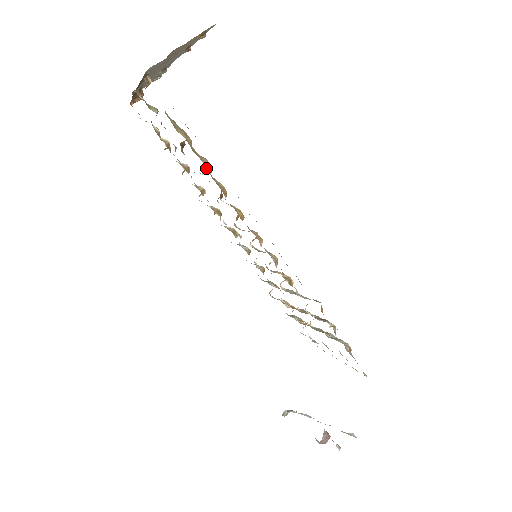
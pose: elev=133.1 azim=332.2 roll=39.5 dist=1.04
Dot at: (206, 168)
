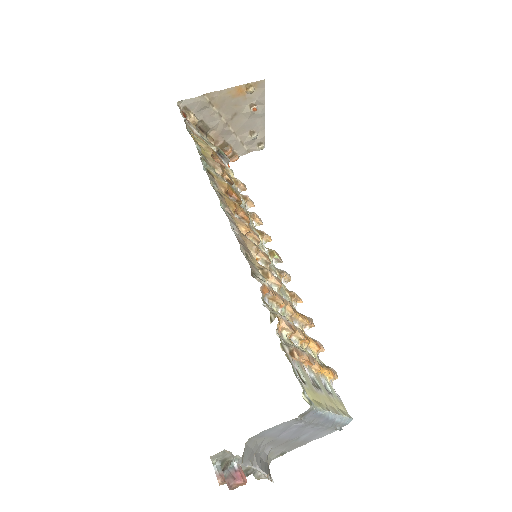
Dot at: (229, 177)
